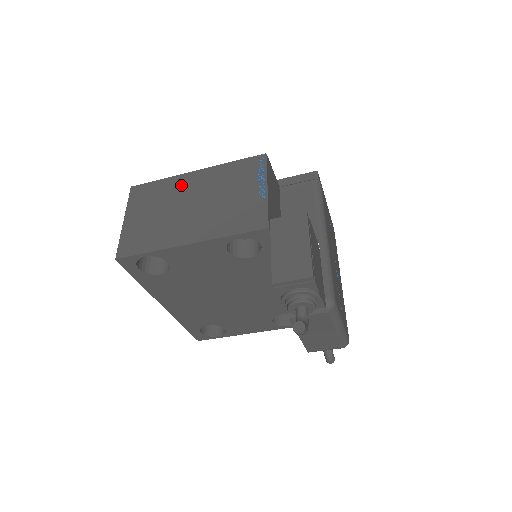
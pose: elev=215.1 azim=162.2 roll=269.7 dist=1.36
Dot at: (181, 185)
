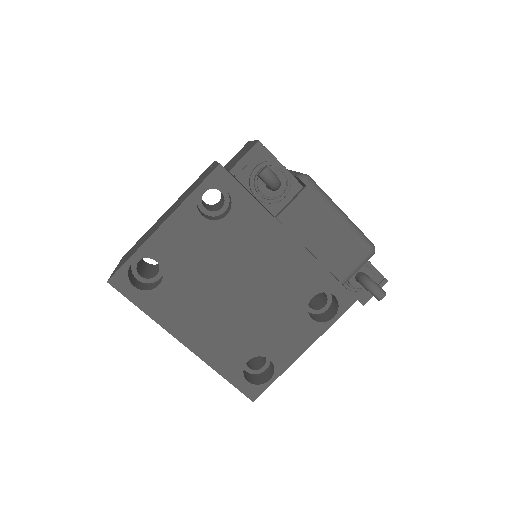
Dot at: occluded
